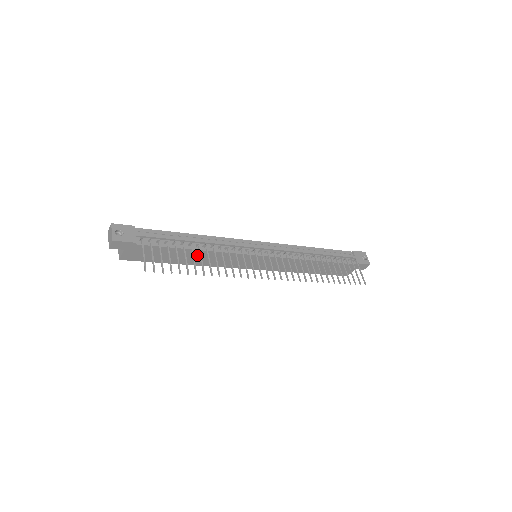
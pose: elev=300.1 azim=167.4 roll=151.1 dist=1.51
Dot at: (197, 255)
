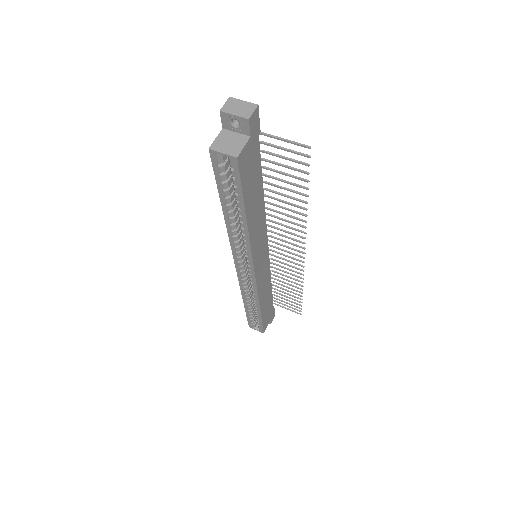
Dot at: (258, 208)
